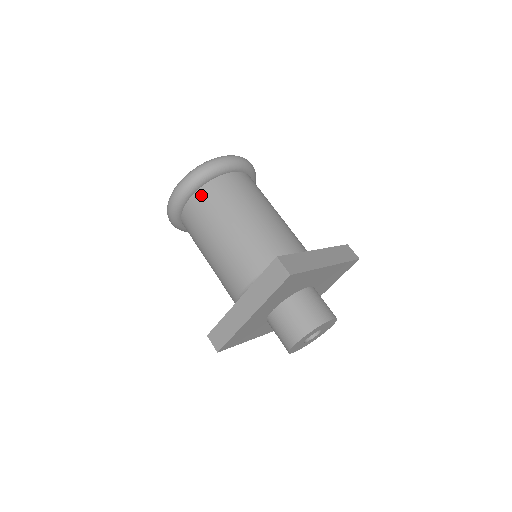
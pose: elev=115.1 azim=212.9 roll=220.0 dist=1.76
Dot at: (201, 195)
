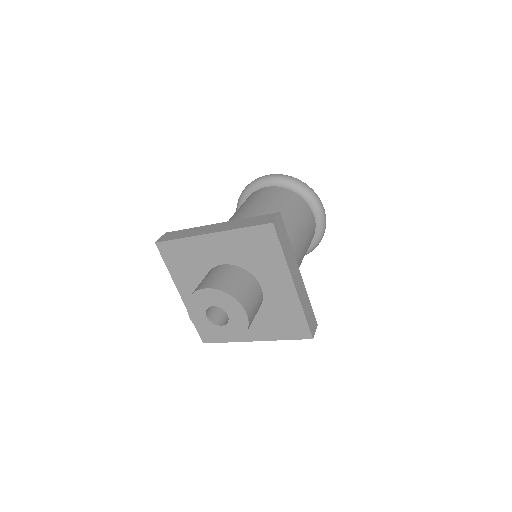
Dot at: occluded
